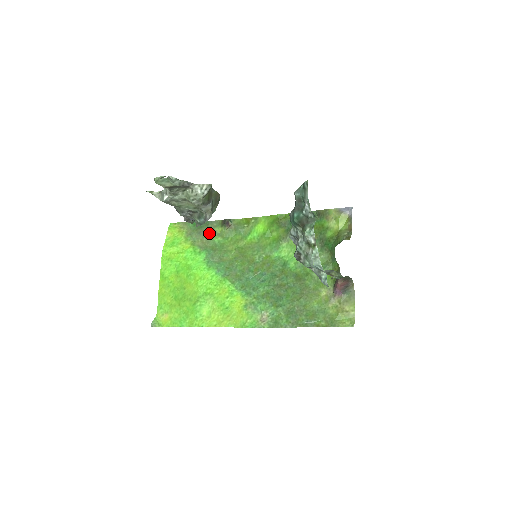
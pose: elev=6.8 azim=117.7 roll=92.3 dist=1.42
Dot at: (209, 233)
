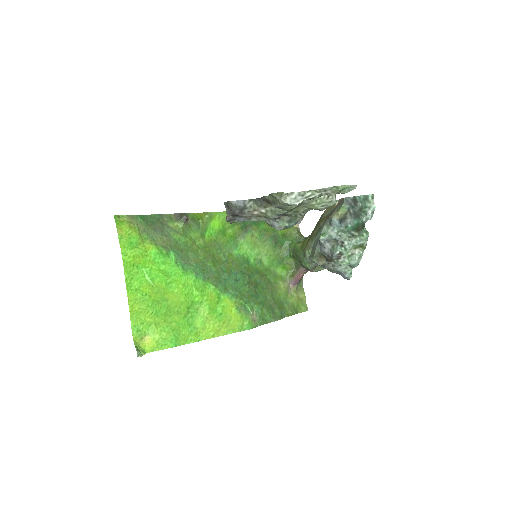
Dot at: (165, 230)
